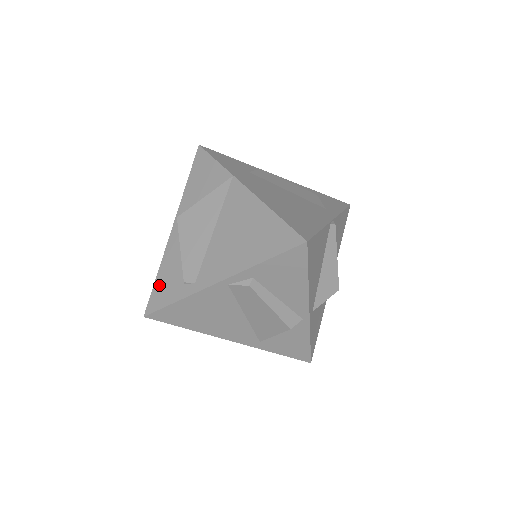
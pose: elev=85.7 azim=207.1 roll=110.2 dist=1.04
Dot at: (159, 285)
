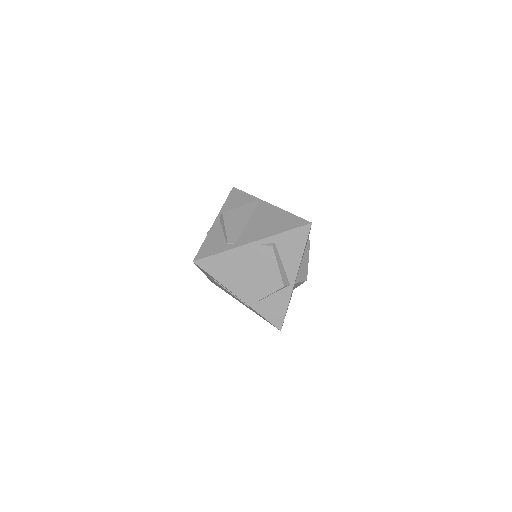
Dot at: (206, 246)
